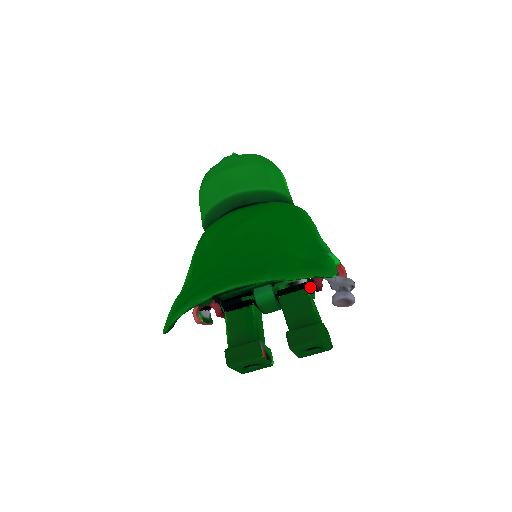
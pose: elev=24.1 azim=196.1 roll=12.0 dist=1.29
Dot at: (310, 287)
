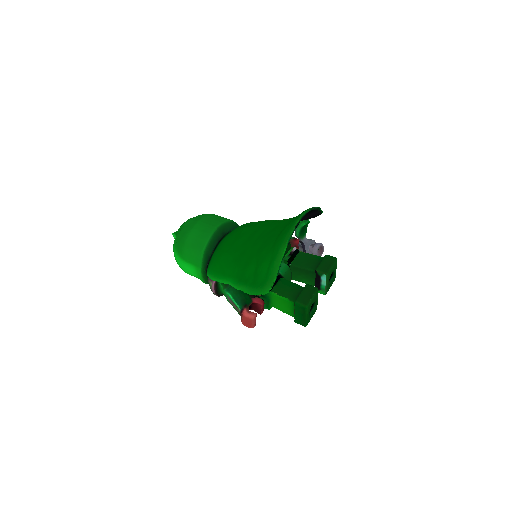
Dot at: occluded
